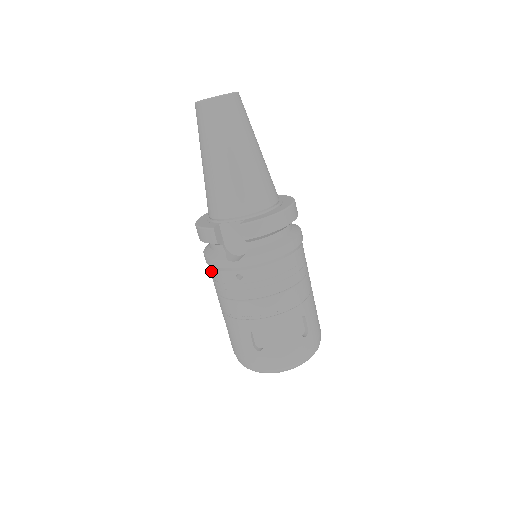
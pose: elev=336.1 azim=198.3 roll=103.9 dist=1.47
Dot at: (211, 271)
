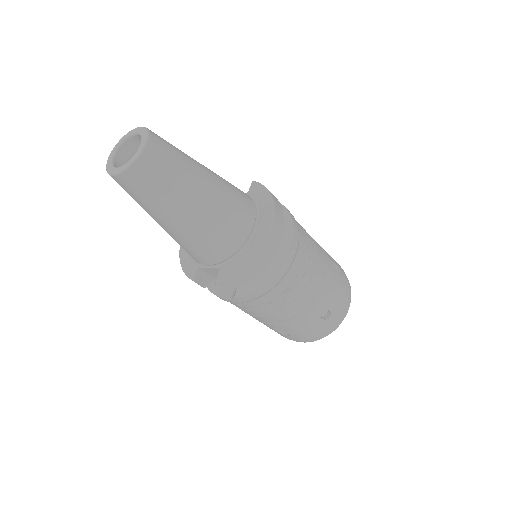
Dot at: occluded
